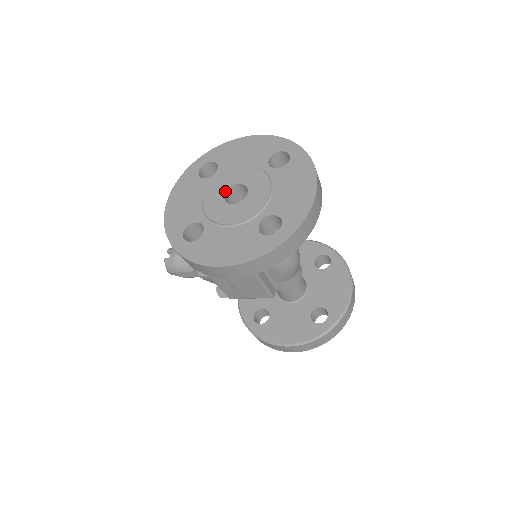
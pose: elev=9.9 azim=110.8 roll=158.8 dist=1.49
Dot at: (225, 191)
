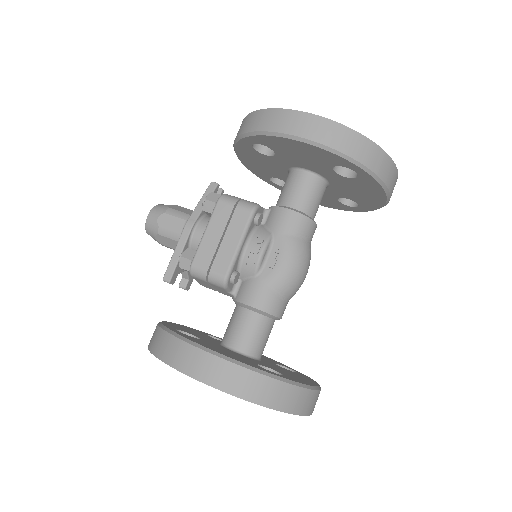
Dot at: occluded
